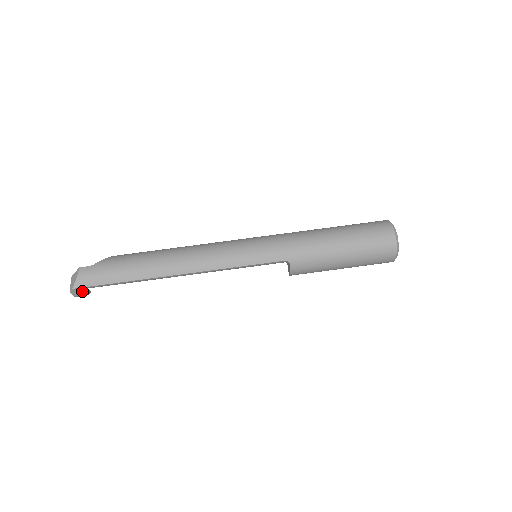
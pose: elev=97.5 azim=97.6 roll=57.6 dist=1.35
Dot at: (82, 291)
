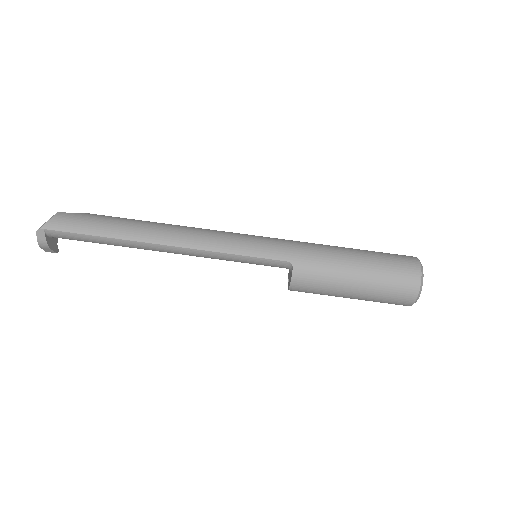
Dot at: (50, 240)
